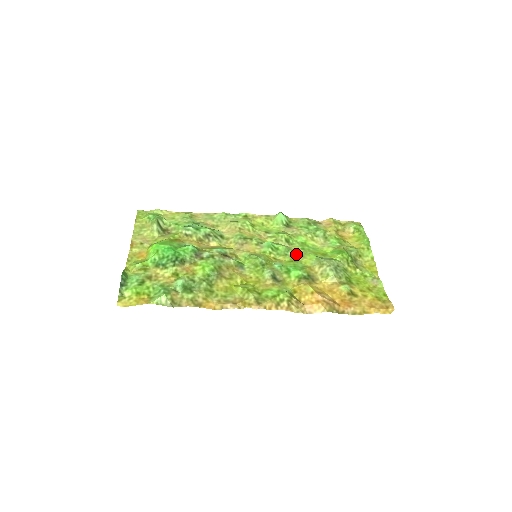
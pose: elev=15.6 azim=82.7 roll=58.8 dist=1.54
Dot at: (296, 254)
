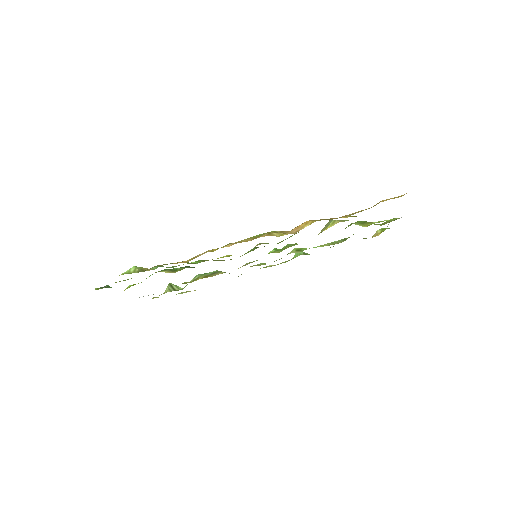
Dot at: occluded
